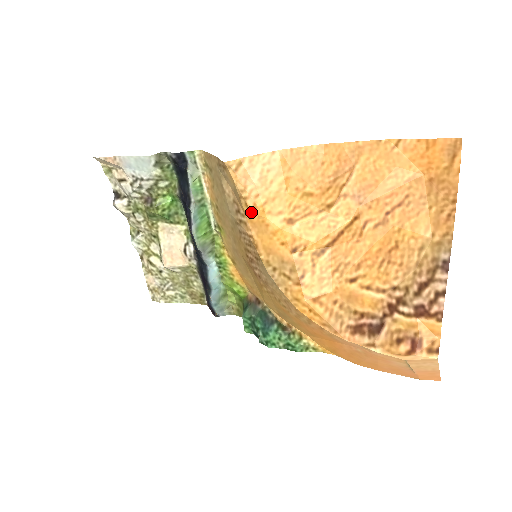
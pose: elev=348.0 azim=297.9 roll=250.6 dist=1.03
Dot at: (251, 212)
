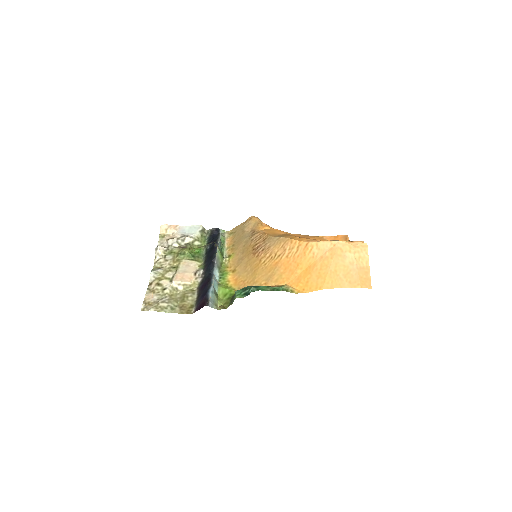
Dot at: (264, 226)
